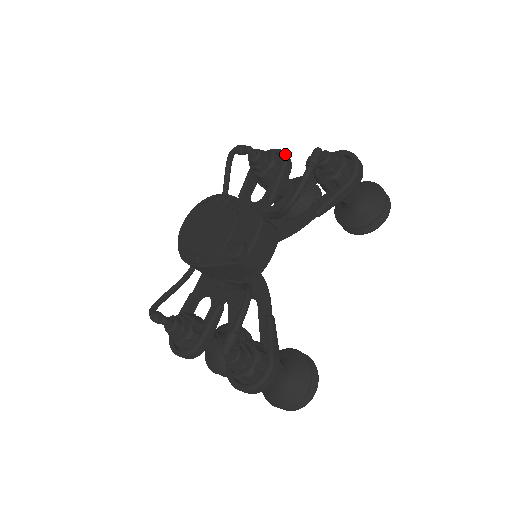
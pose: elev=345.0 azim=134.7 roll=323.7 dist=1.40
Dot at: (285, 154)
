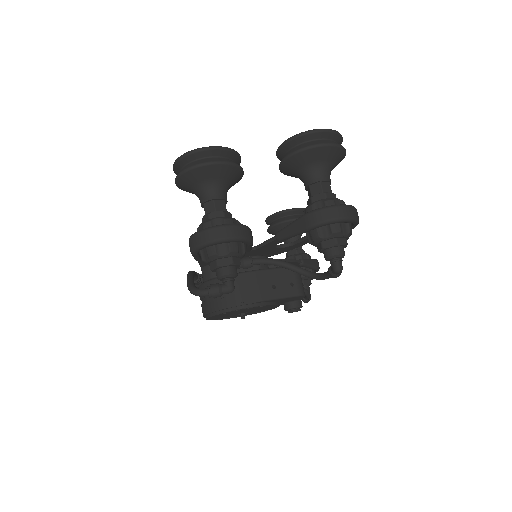
Dot at: (243, 239)
